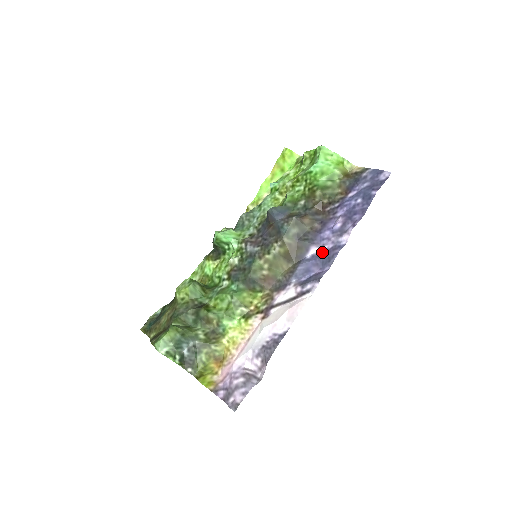
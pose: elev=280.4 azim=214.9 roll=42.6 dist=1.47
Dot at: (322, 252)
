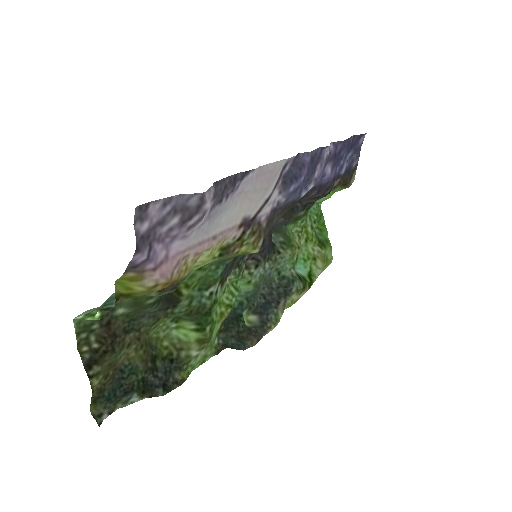
Dot at: (312, 176)
